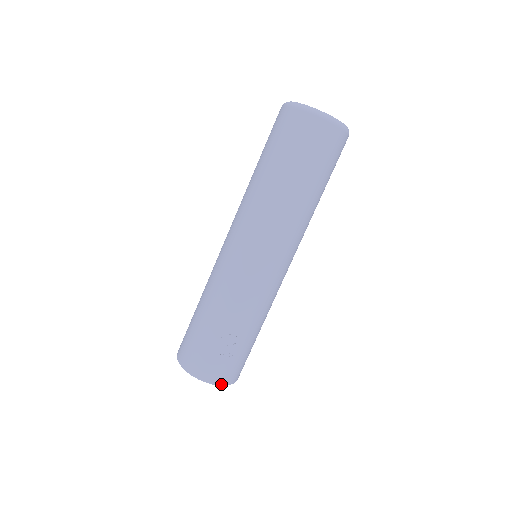
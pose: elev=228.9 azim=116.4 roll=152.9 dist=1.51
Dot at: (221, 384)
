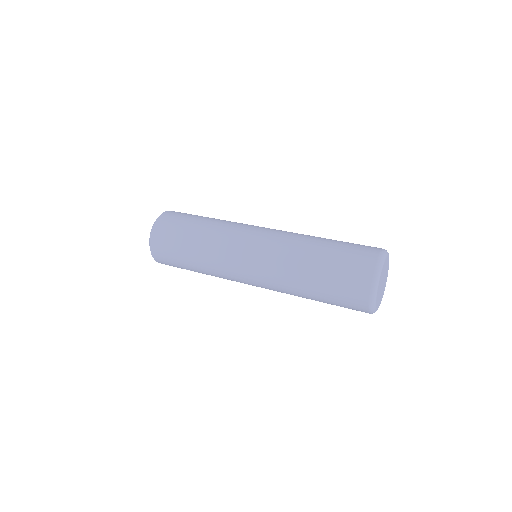
Dot at: occluded
